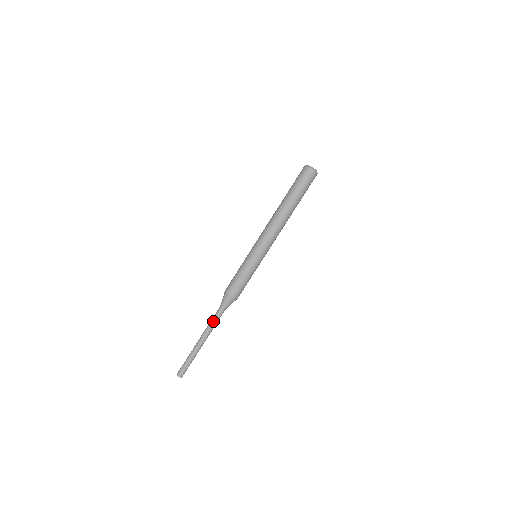
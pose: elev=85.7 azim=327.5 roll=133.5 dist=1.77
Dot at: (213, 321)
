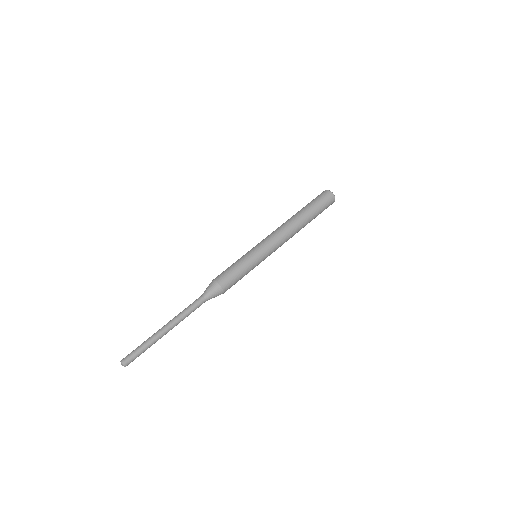
Dot at: (187, 307)
